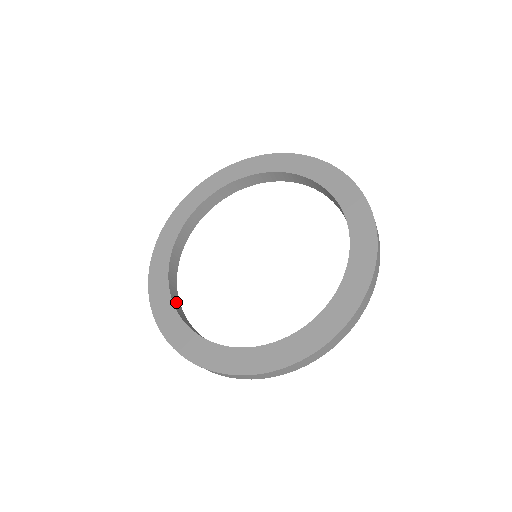
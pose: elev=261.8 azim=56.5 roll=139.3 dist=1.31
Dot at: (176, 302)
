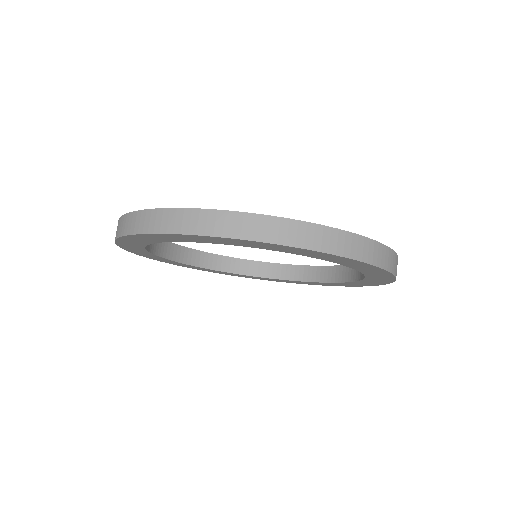
Dot at: occluded
